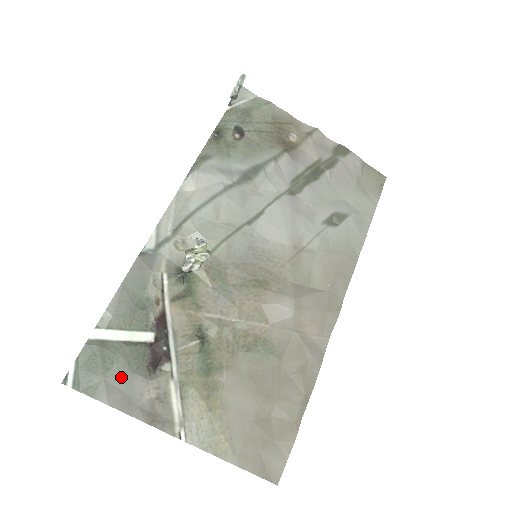
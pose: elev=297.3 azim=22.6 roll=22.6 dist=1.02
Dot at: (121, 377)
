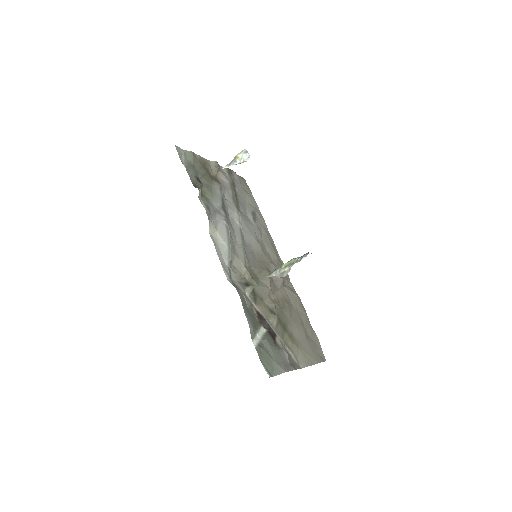
Dot at: (278, 356)
